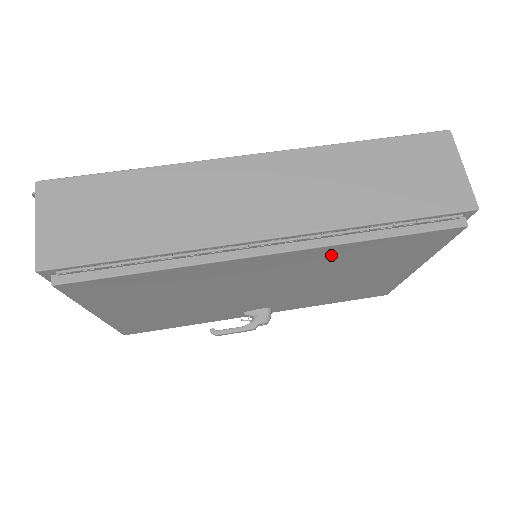
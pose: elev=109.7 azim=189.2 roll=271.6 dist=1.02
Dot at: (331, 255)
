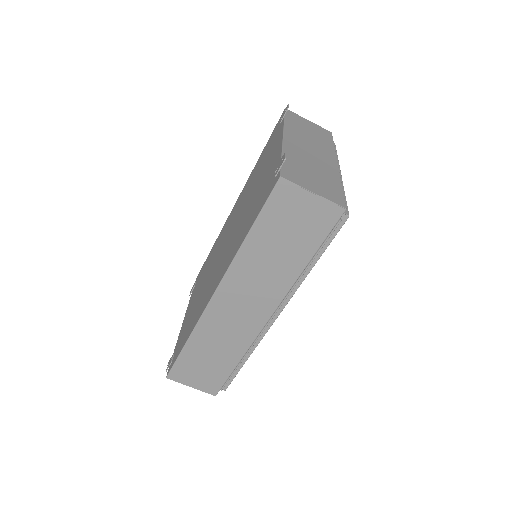
Dot at: occluded
